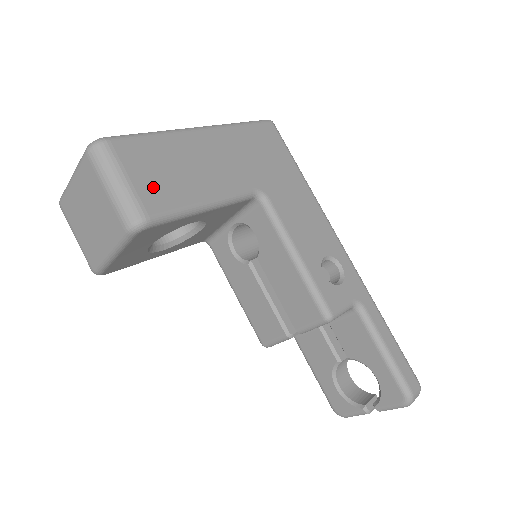
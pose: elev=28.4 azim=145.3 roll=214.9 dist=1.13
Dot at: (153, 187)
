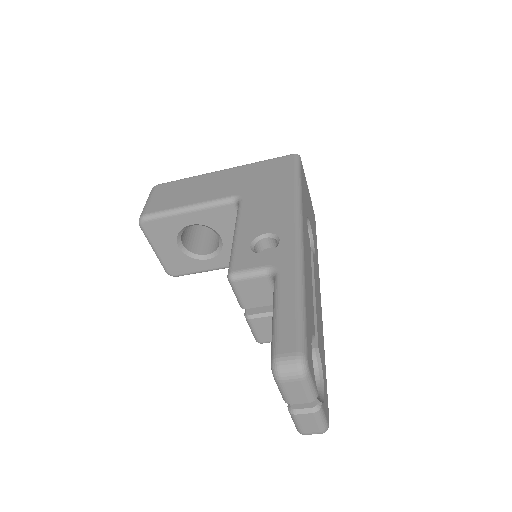
Dot at: (161, 201)
